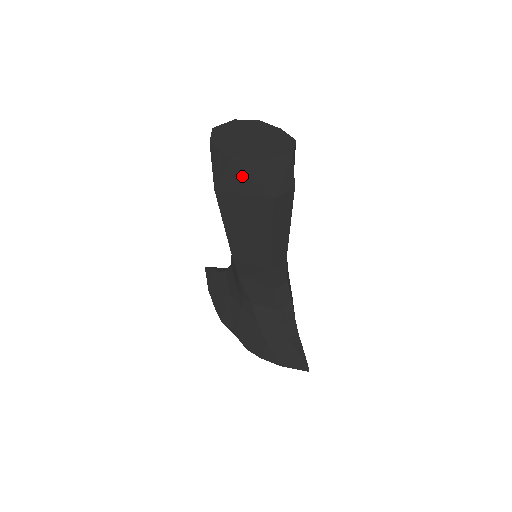
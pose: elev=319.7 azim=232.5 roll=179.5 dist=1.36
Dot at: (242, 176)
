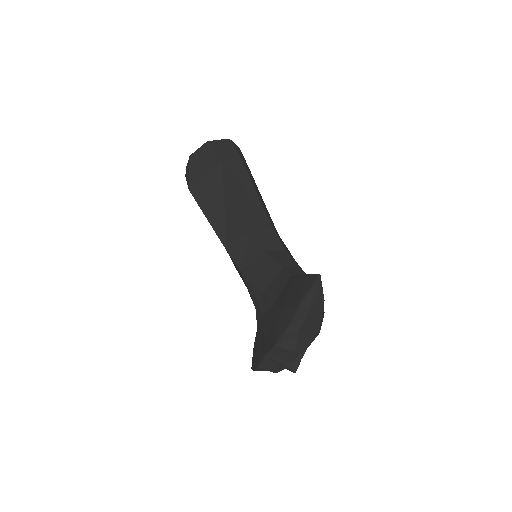
Dot at: (199, 163)
